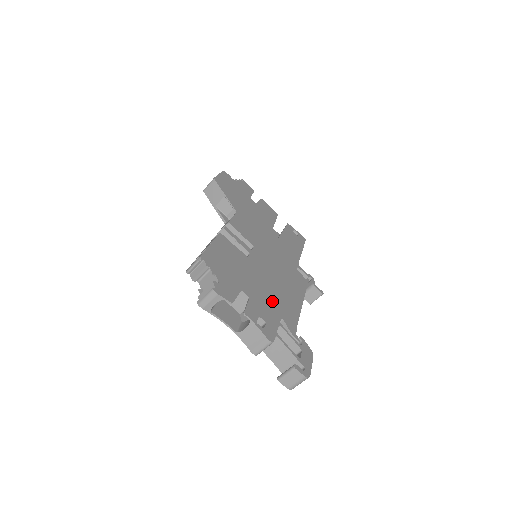
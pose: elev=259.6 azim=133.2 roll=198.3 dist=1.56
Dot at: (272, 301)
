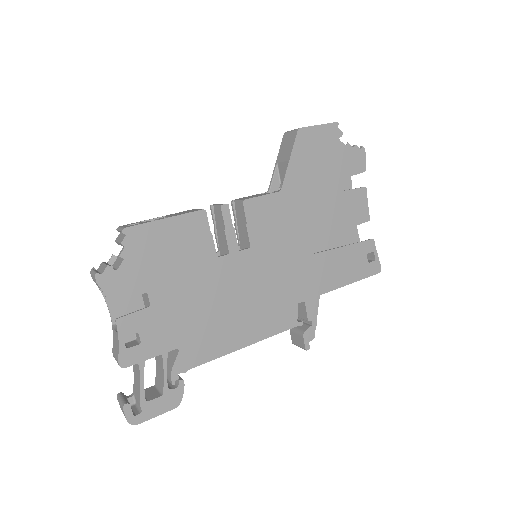
Dot at: (188, 324)
